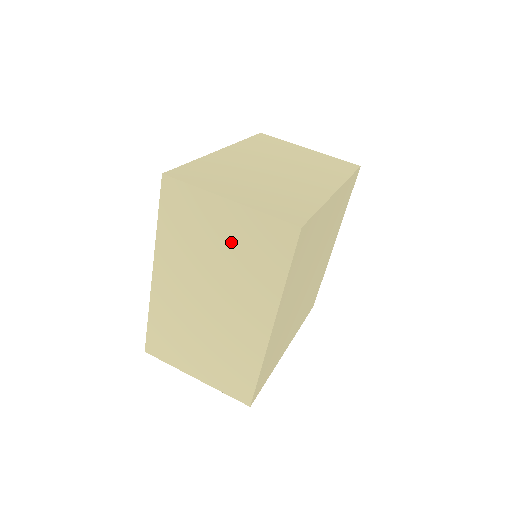
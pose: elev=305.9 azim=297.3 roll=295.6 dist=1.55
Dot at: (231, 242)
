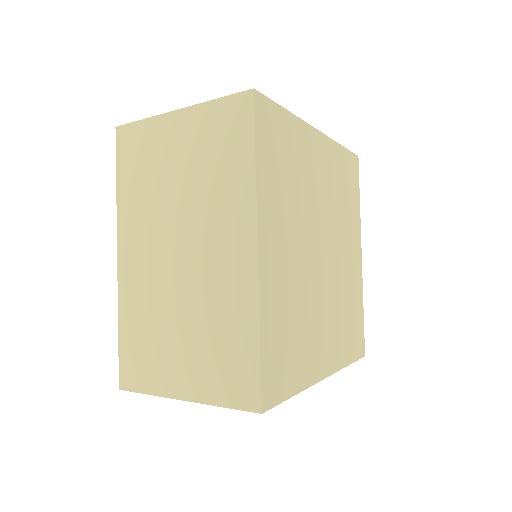
Dot at: (188, 158)
